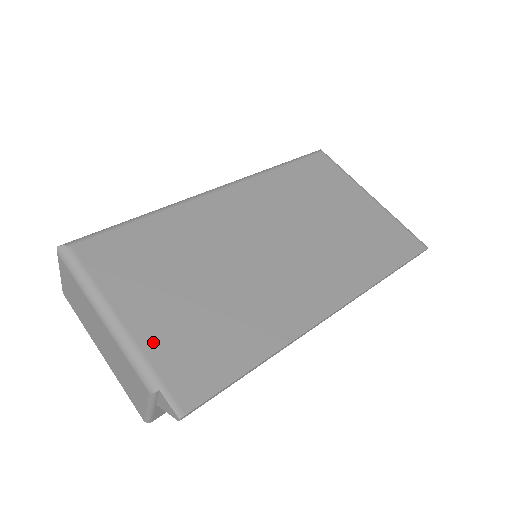
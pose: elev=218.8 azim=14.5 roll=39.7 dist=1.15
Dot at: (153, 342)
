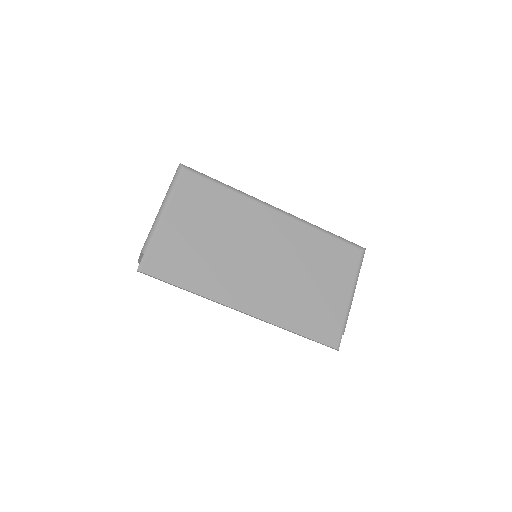
Dot at: (163, 237)
